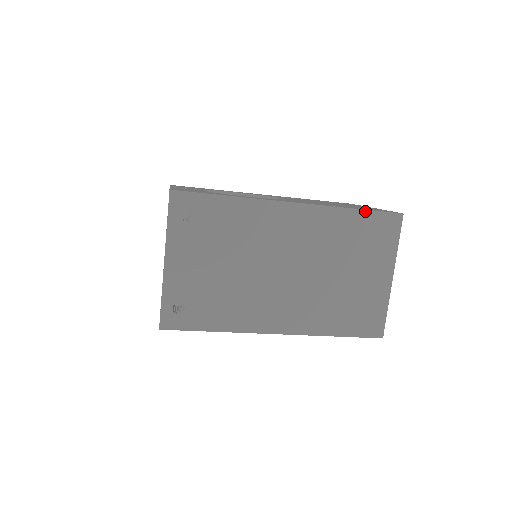
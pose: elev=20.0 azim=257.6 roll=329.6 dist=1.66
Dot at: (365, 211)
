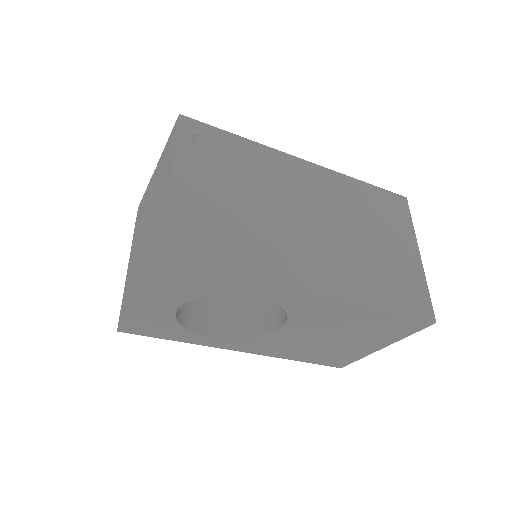
Dot at: (373, 186)
